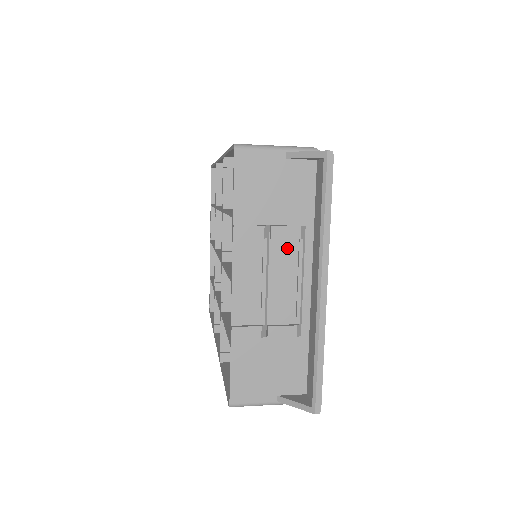
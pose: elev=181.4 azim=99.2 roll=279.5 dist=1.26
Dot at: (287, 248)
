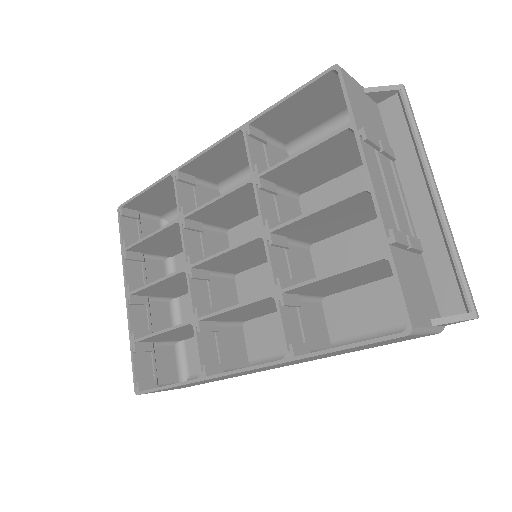
Dot at: (388, 167)
